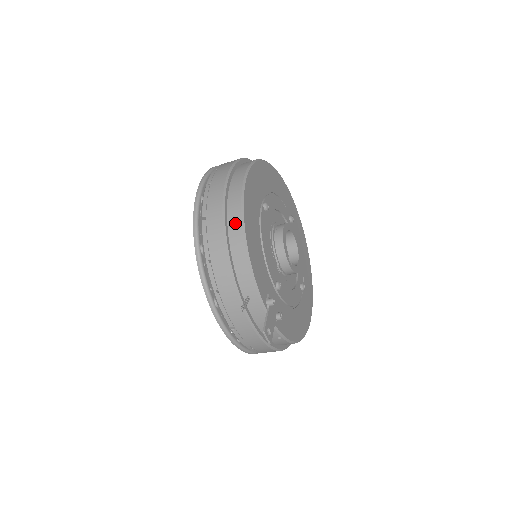
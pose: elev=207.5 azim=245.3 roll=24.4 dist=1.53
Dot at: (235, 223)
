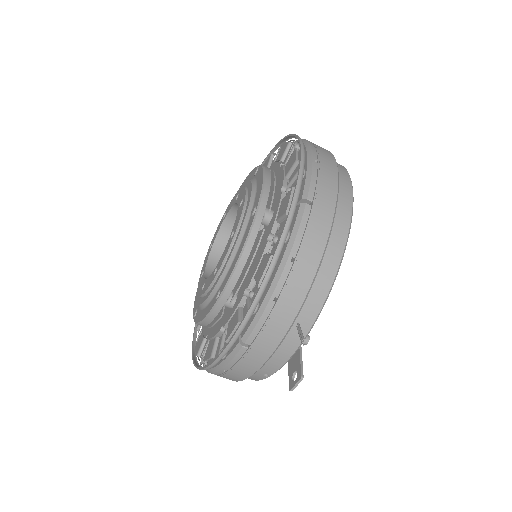
Dot at: (339, 234)
